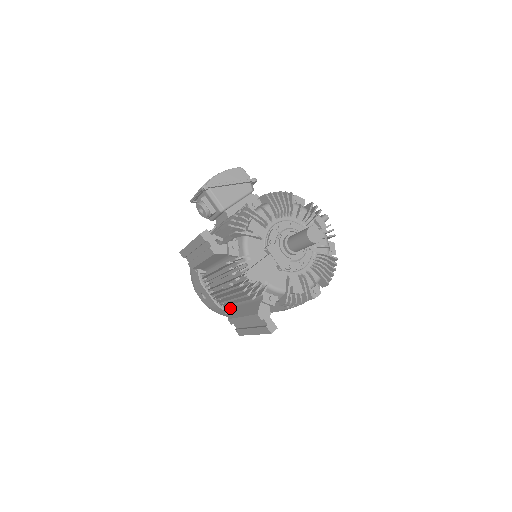
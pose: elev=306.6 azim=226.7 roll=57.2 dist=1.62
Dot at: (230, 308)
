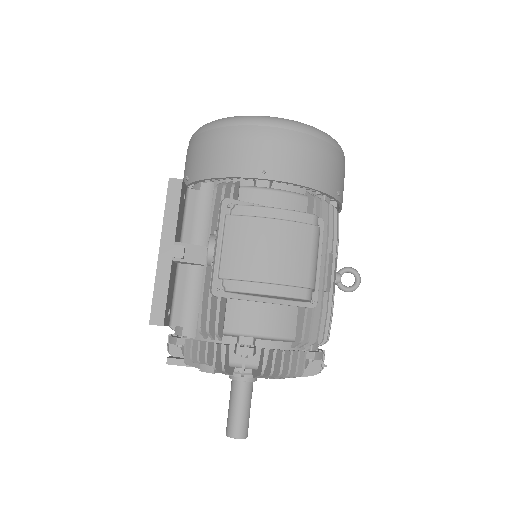
Dot at: occluded
